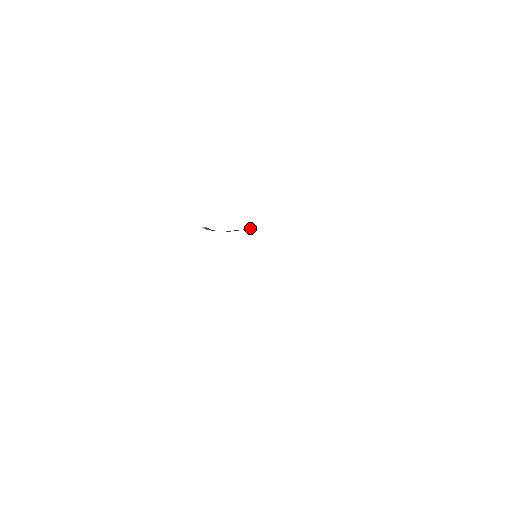
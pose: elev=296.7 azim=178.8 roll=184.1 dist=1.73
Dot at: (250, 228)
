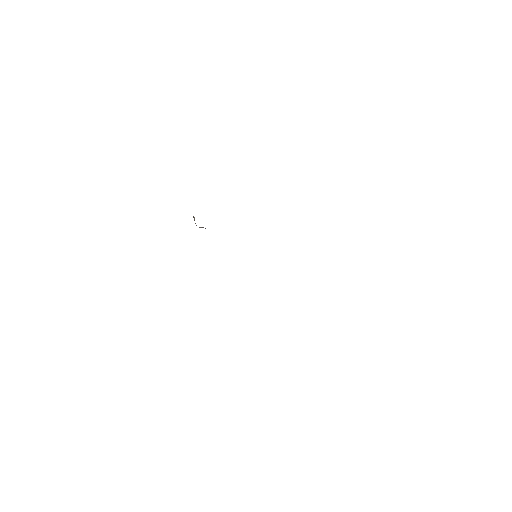
Dot at: occluded
